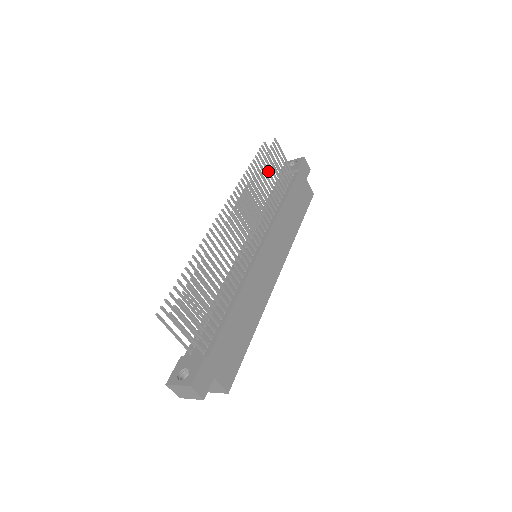
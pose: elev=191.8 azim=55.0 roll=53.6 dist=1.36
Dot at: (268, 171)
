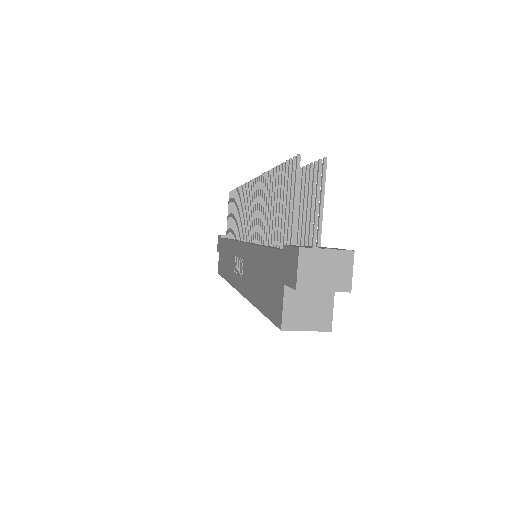
Dot at: occluded
